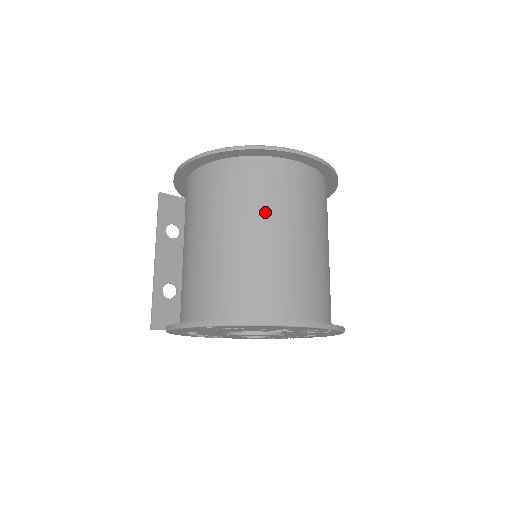
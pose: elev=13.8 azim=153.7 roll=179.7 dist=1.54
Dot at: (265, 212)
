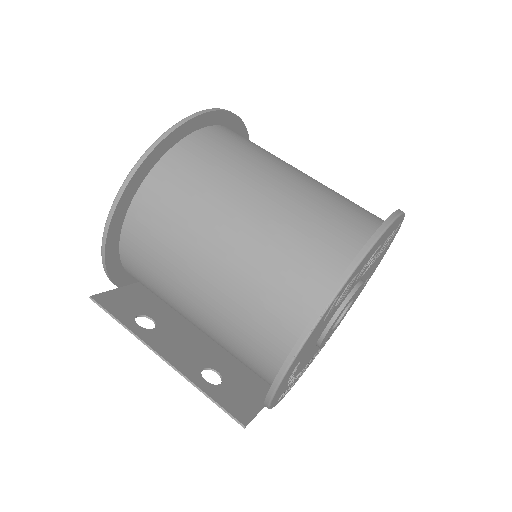
Dot at: (250, 169)
